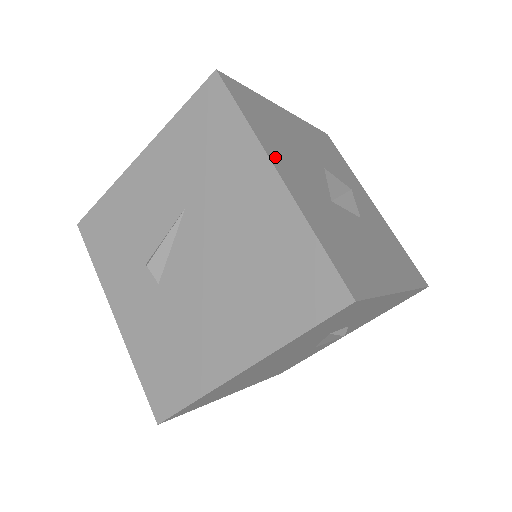
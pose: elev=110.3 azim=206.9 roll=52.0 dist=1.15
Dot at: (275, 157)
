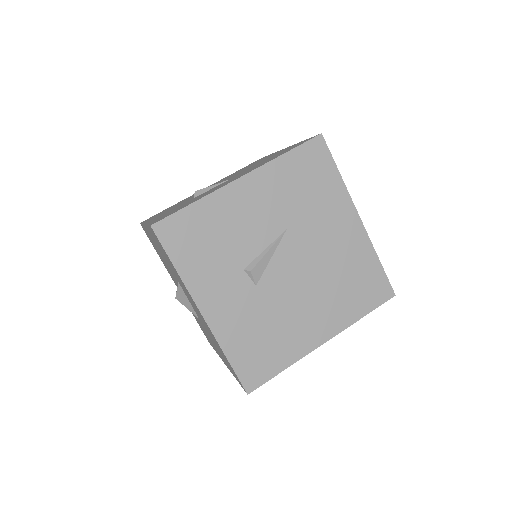
Dot at: occluded
